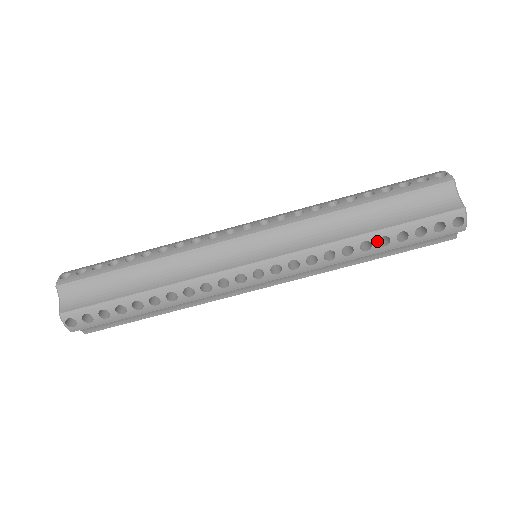
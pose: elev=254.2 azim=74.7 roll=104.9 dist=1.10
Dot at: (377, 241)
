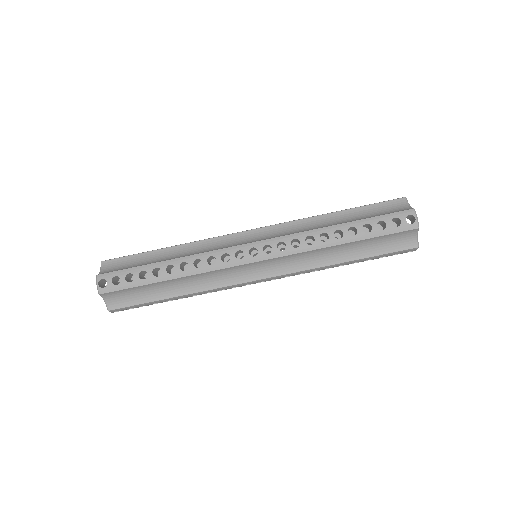
Dot at: (347, 230)
